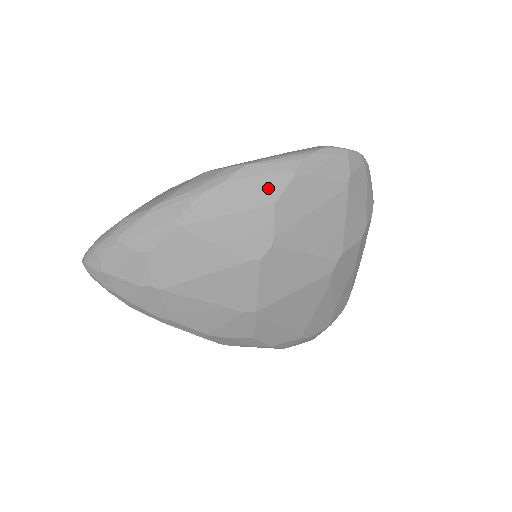
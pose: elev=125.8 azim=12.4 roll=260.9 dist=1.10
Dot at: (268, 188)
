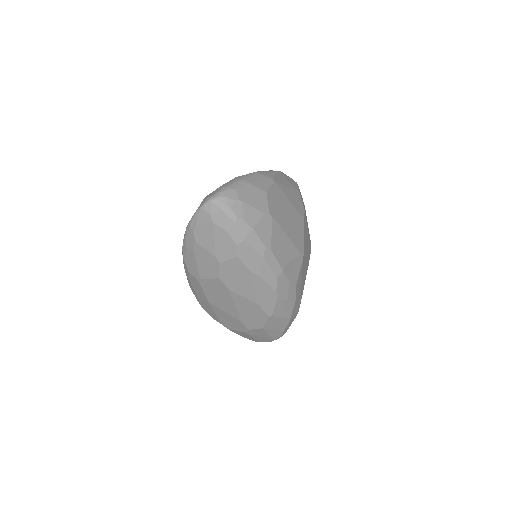
Dot at: (294, 184)
